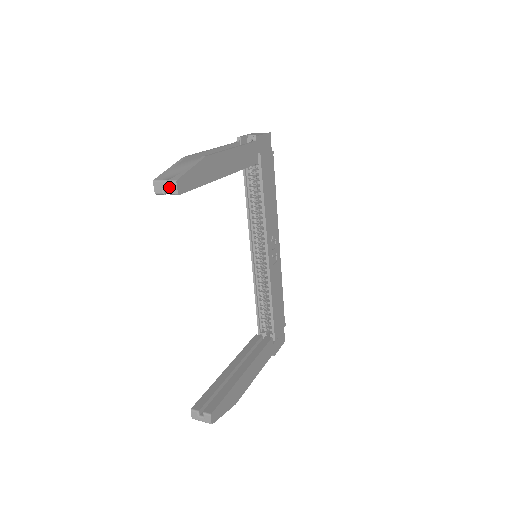
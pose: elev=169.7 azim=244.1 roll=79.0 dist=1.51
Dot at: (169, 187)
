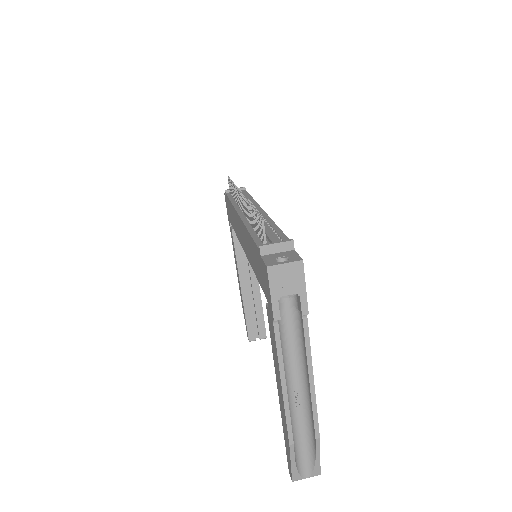
Dot at: occluded
